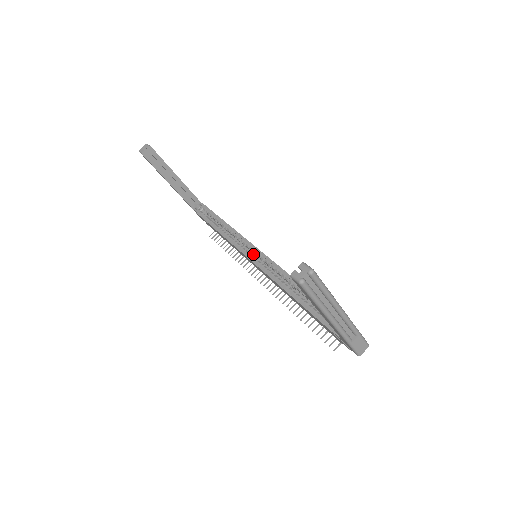
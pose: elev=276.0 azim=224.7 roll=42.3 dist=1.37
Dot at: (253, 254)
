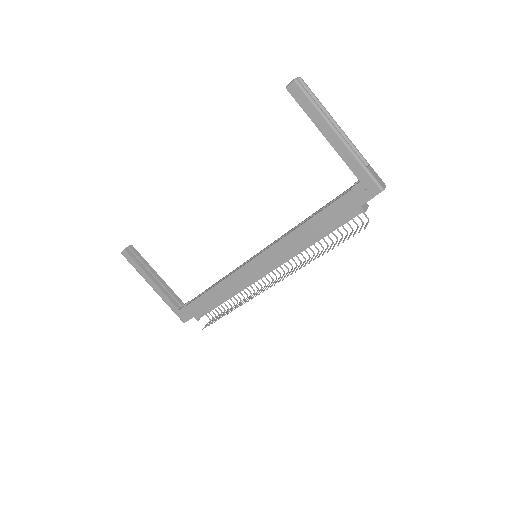
Dot at: occluded
